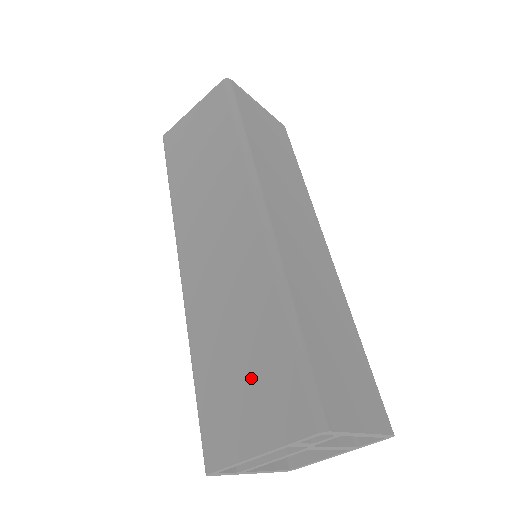
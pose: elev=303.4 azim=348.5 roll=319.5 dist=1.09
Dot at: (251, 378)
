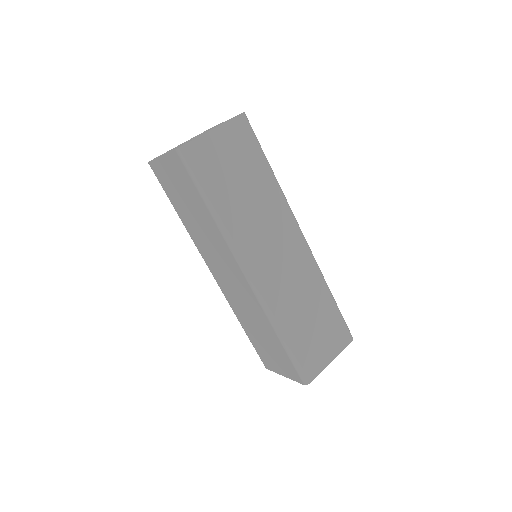
Dot at: (272, 351)
